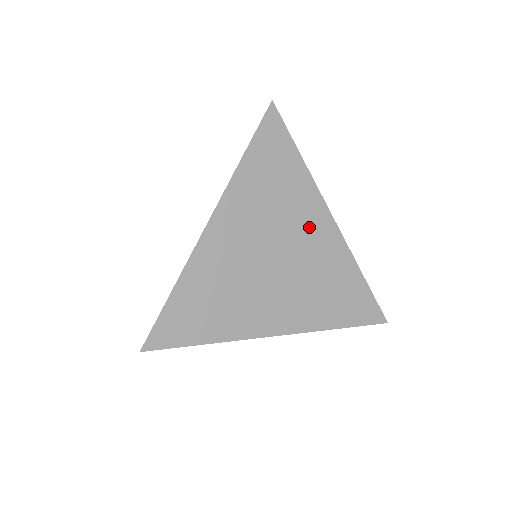
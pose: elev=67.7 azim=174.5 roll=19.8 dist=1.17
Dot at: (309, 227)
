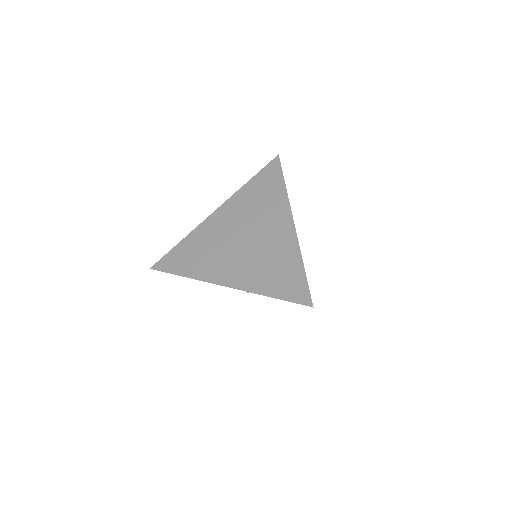
Dot at: (274, 224)
